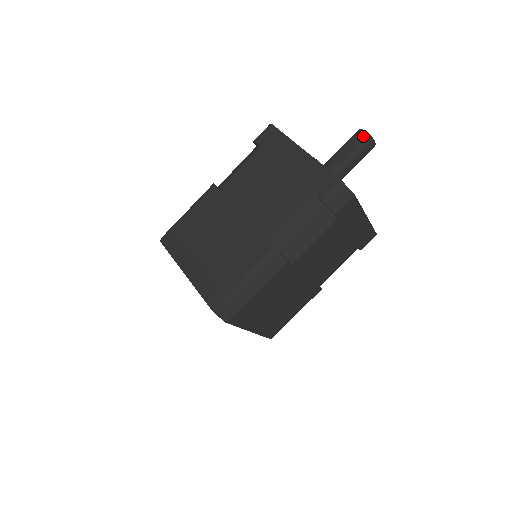
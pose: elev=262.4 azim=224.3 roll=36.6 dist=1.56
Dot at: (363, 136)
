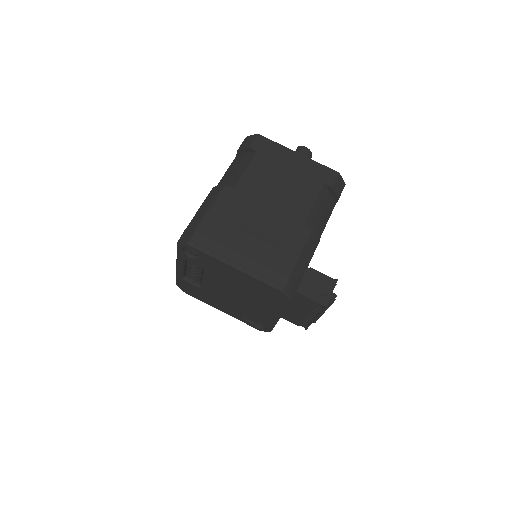
Dot at: occluded
